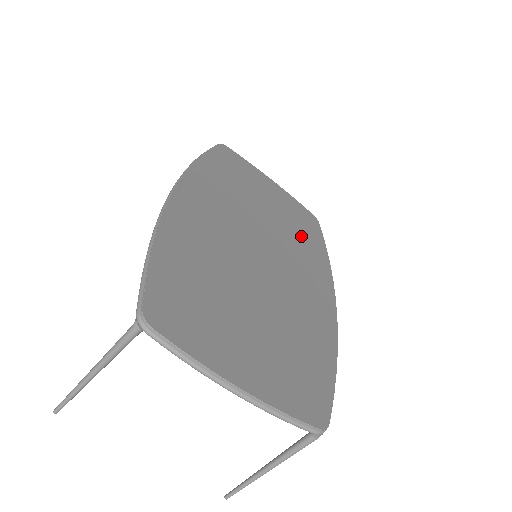
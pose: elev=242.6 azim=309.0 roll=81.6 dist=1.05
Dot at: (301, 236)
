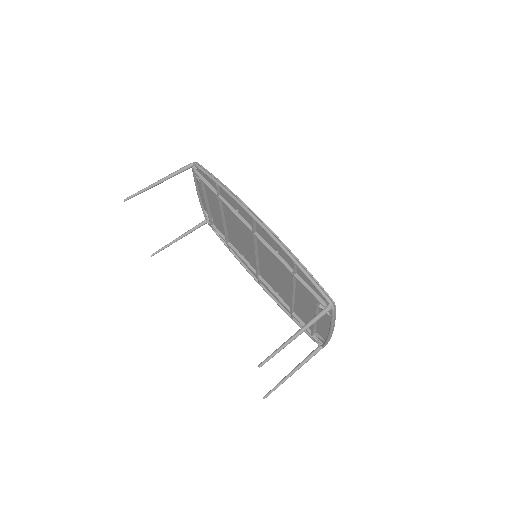
Dot at: (231, 237)
